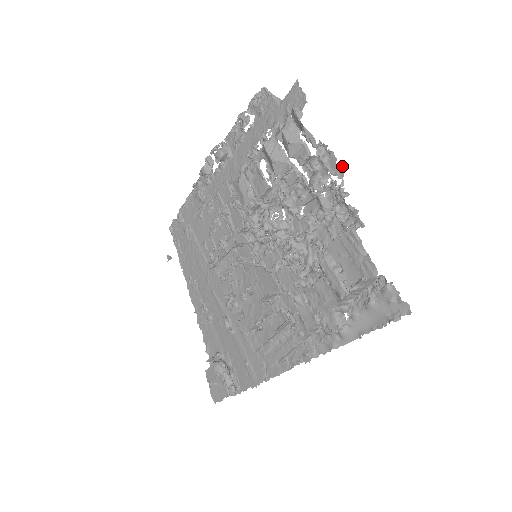
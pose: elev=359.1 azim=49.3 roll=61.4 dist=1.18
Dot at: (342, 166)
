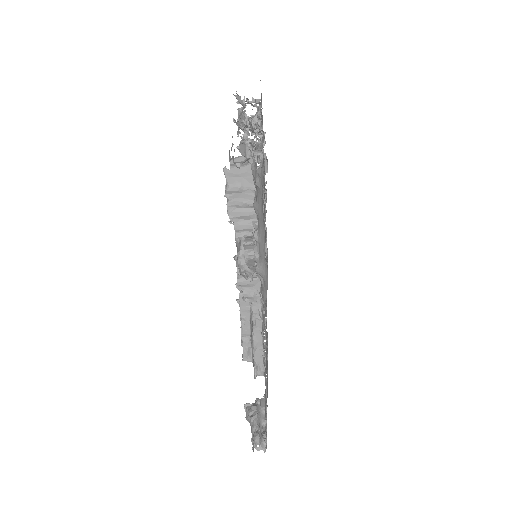
Dot at: (259, 102)
